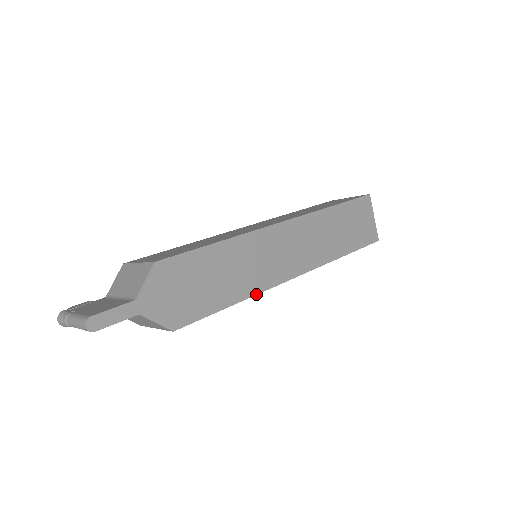
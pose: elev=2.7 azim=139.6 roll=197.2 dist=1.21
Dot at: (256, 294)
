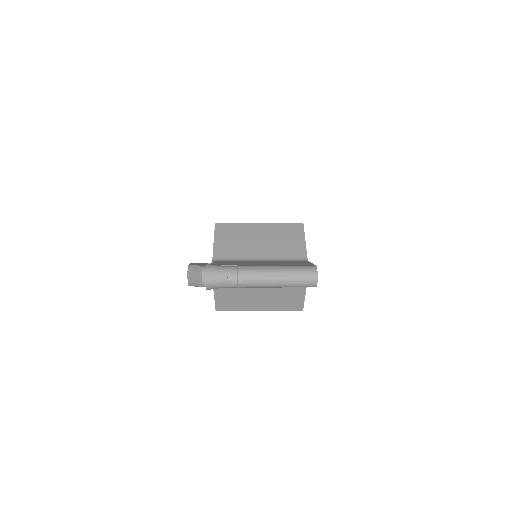
Dot at: occluded
